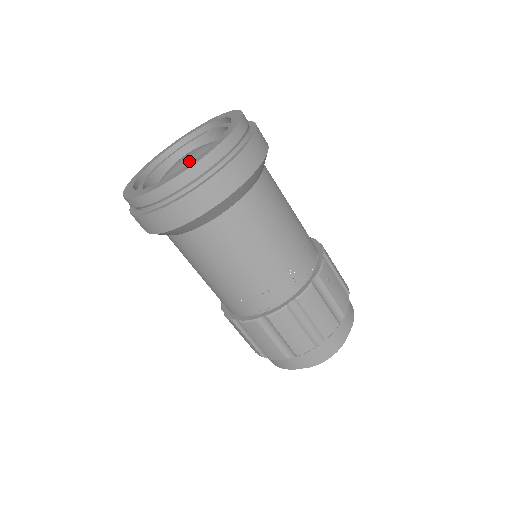
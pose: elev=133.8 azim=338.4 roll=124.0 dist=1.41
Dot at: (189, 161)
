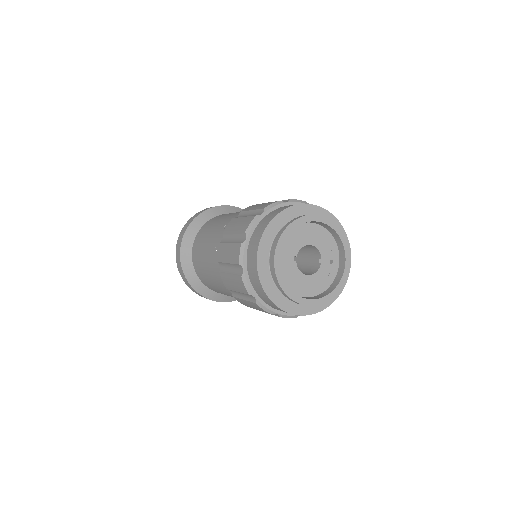
Dot at: occluded
